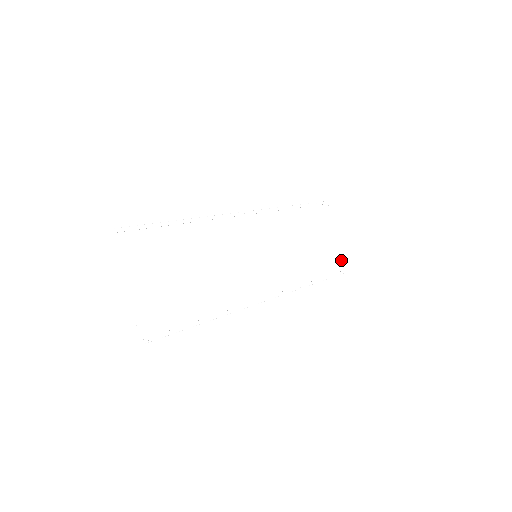
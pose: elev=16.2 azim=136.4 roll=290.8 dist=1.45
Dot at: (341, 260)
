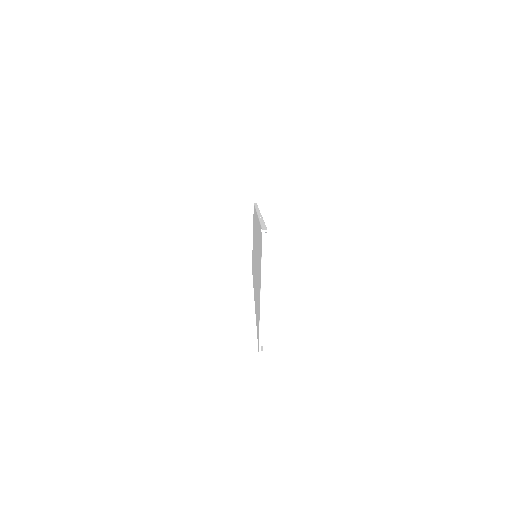
Dot at: occluded
